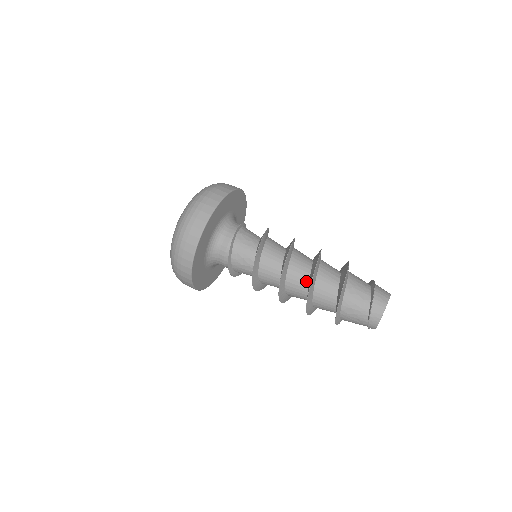
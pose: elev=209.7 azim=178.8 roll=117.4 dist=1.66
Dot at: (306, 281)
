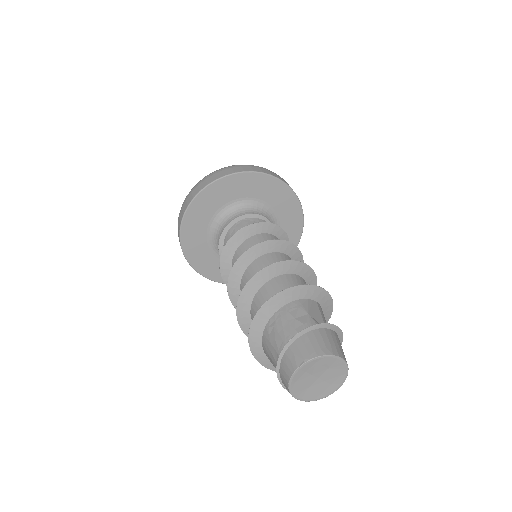
Dot at: occluded
